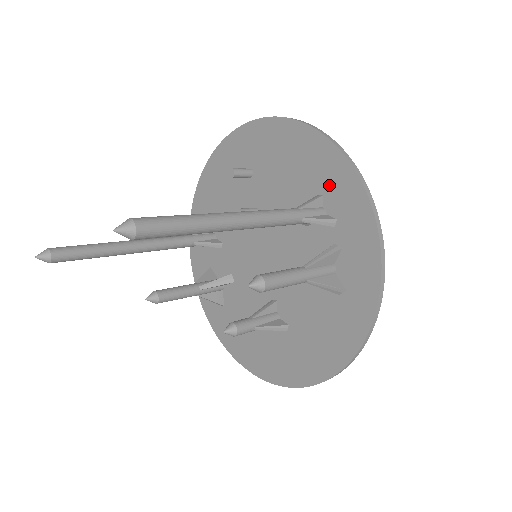
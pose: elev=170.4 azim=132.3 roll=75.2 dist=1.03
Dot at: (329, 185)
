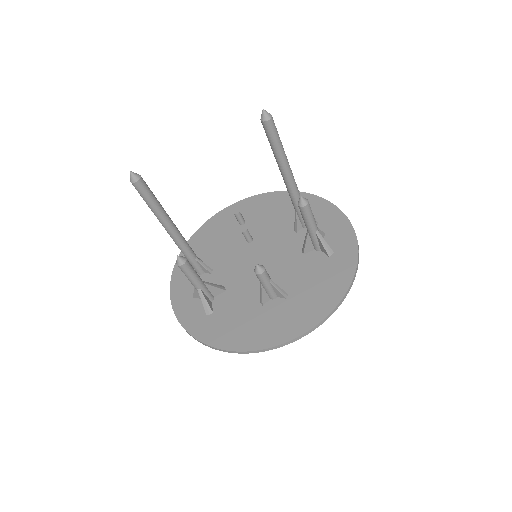
Dot at: occluded
